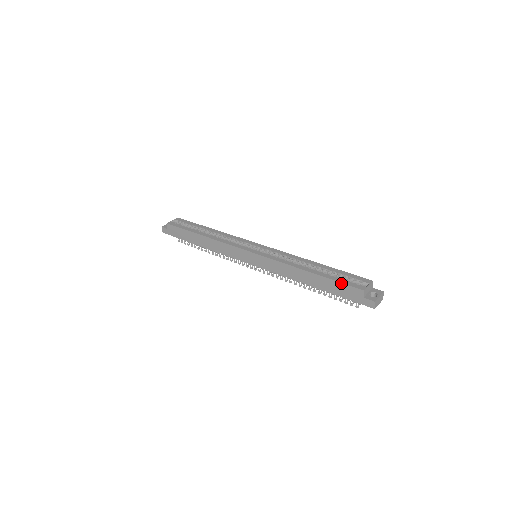
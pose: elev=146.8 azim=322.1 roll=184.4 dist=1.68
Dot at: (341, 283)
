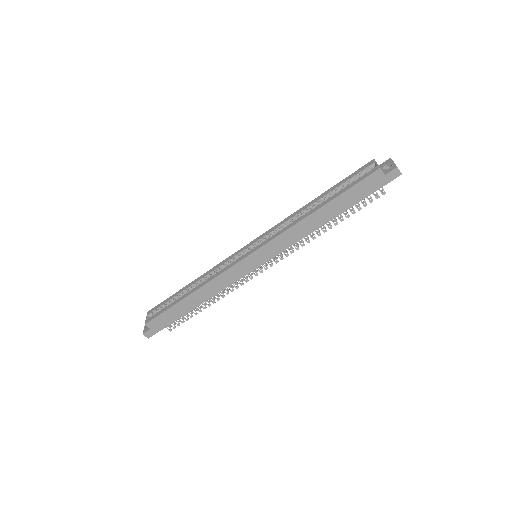
Dot at: (355, 185)
